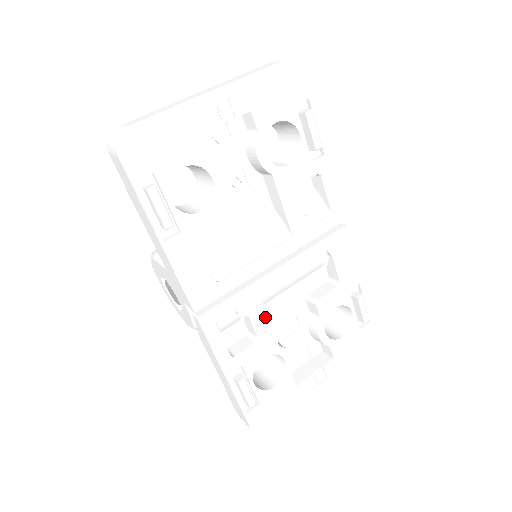
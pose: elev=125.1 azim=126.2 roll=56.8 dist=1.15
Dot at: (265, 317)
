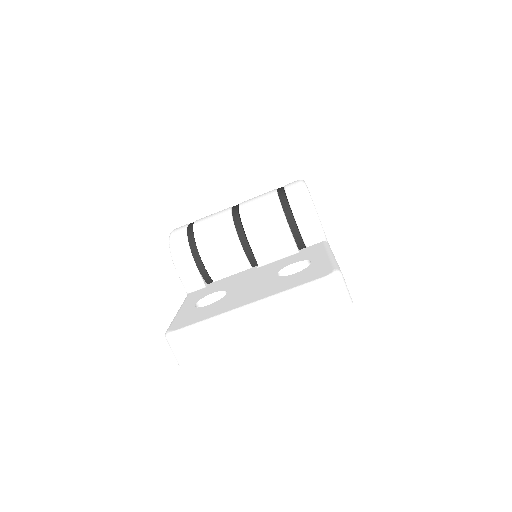
Dot at: occluded
